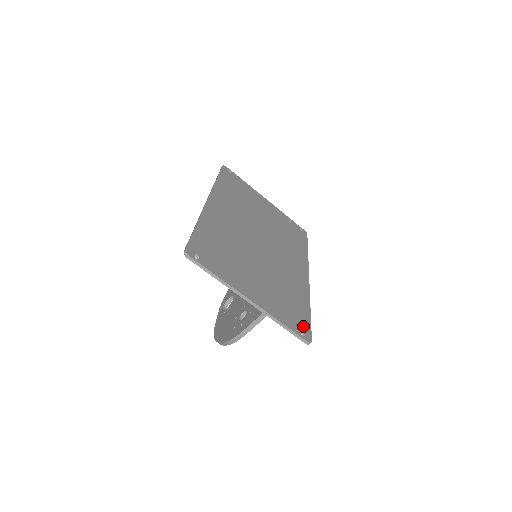
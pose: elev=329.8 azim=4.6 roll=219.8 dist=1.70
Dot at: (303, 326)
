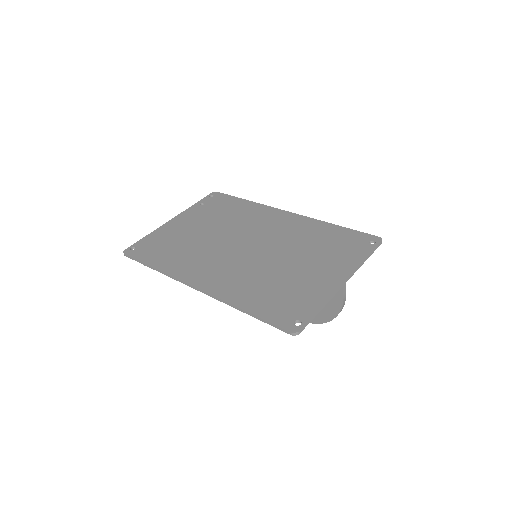
Dot at: (361, 239)
